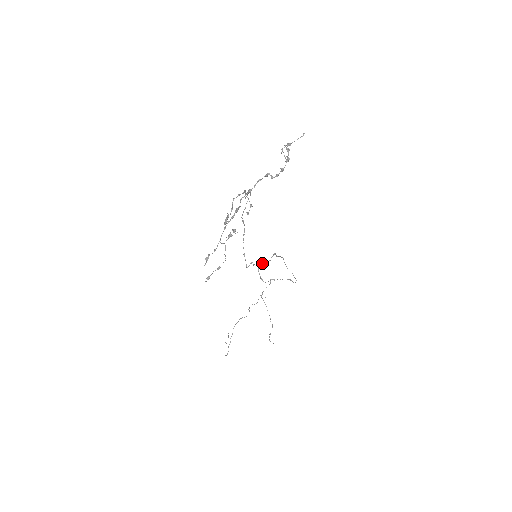
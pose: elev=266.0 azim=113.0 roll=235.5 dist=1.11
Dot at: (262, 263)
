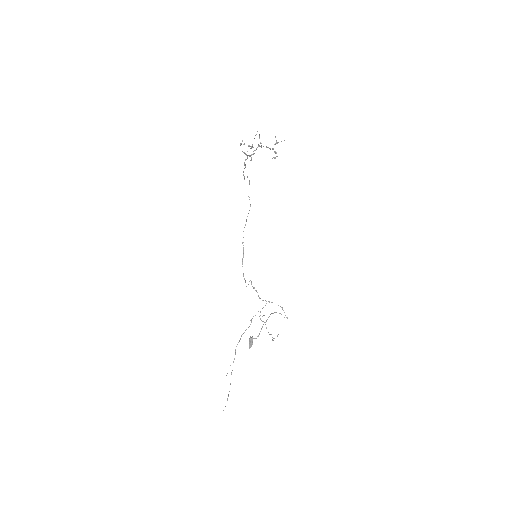
Dot at: (252, 336)
